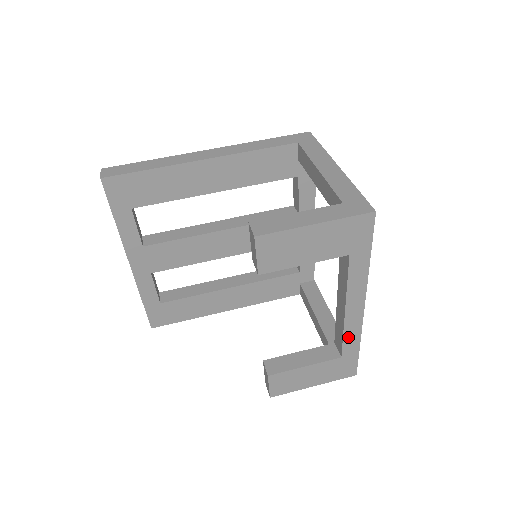
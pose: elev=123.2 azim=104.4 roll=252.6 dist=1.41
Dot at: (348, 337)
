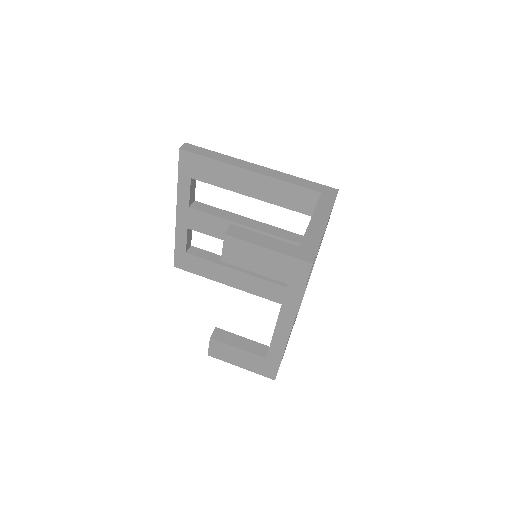
Dot at: (275, 346)
